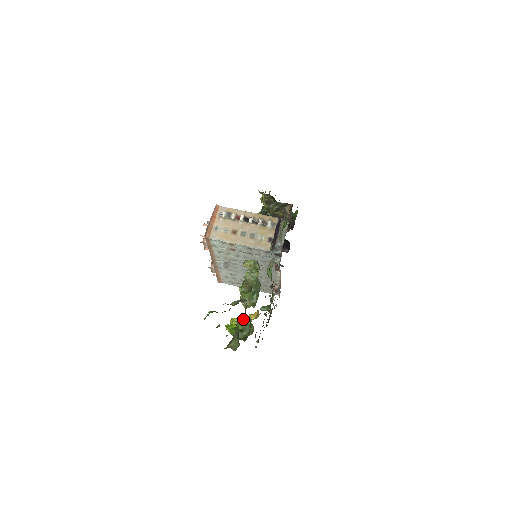
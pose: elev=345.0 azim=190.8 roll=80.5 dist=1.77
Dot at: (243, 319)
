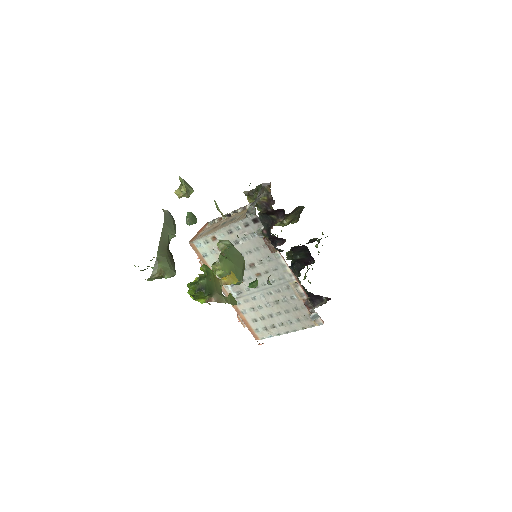
Dot at: occluded
